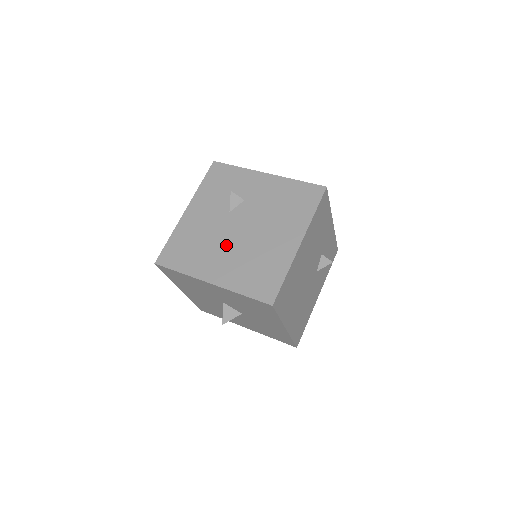
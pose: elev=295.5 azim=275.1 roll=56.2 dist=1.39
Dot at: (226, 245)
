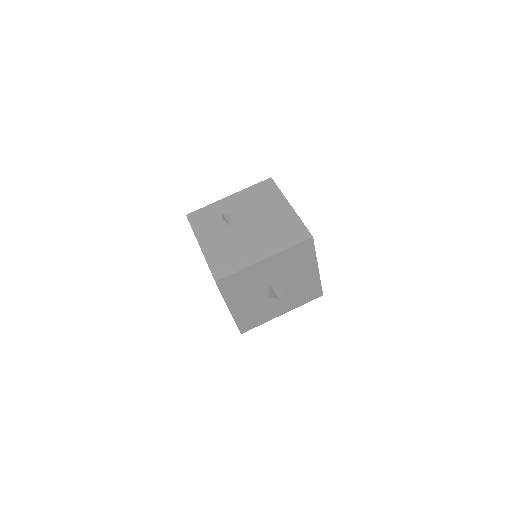
Dot at: (250, 238)
